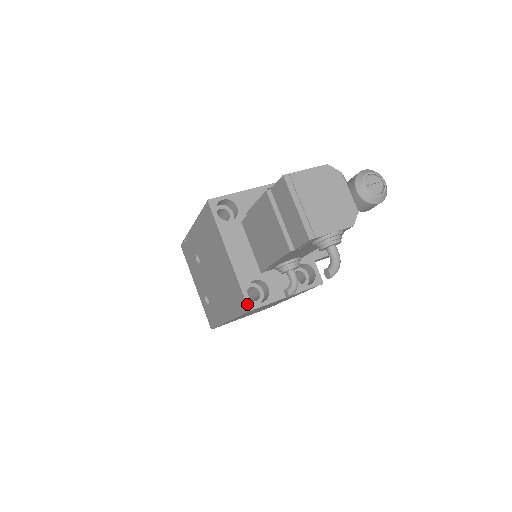
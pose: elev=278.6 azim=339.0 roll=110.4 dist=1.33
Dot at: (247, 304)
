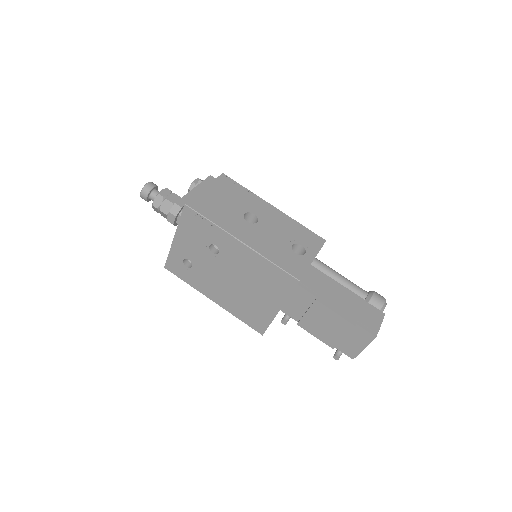
Dot at: occluded
